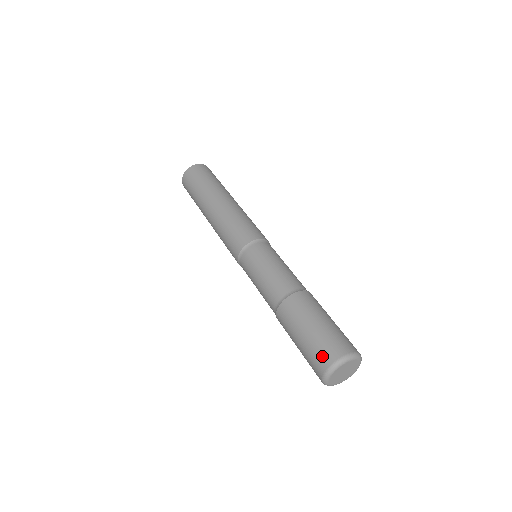
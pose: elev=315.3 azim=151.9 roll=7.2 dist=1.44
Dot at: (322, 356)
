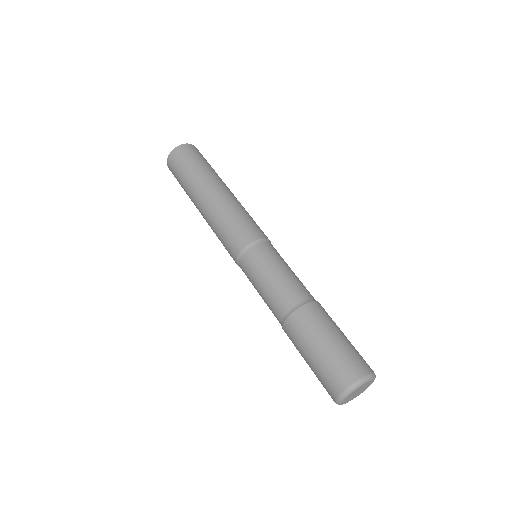
Dot at: (349, 368)
